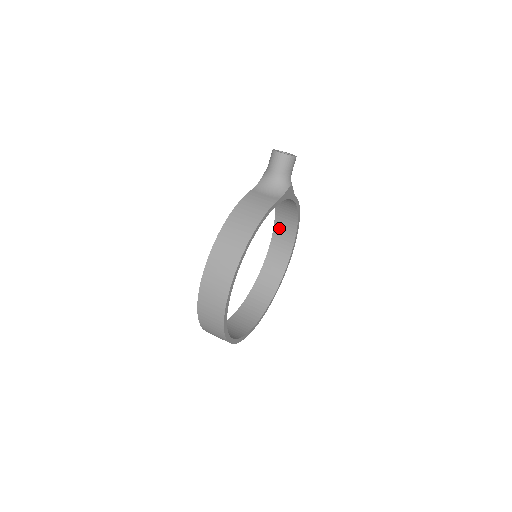
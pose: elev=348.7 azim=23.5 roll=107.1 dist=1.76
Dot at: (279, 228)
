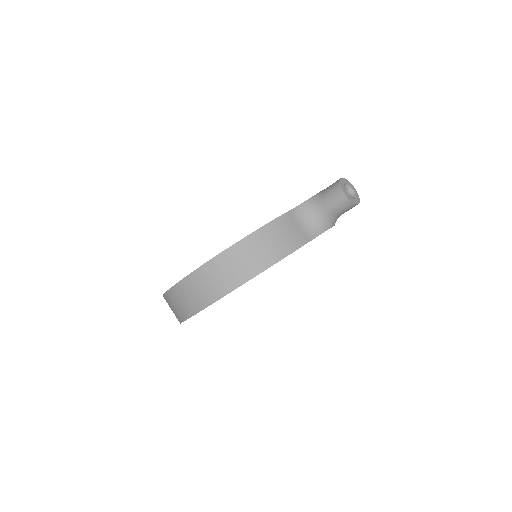
Dot at: occluded
